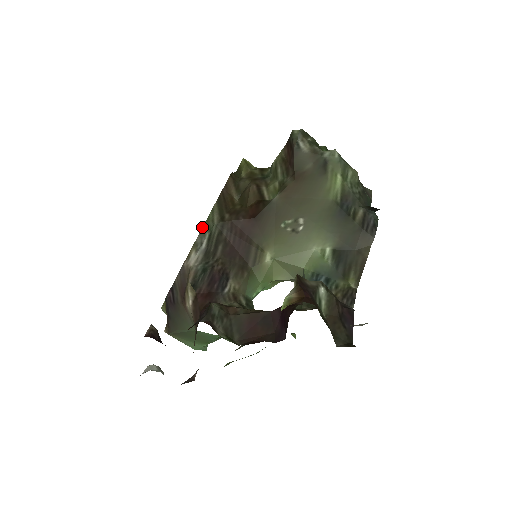
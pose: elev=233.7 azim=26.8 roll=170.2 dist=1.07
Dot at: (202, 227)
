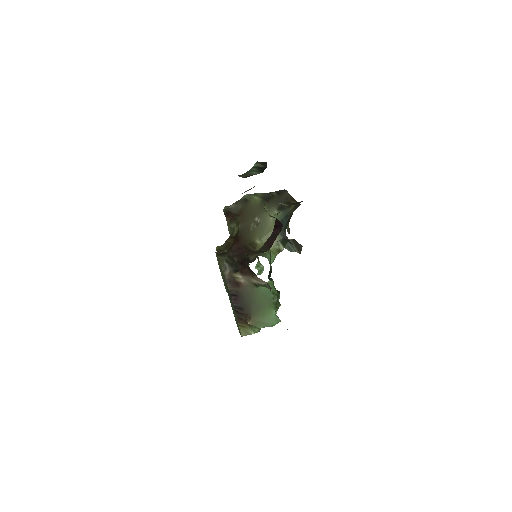
Dot at: (220, 265)
